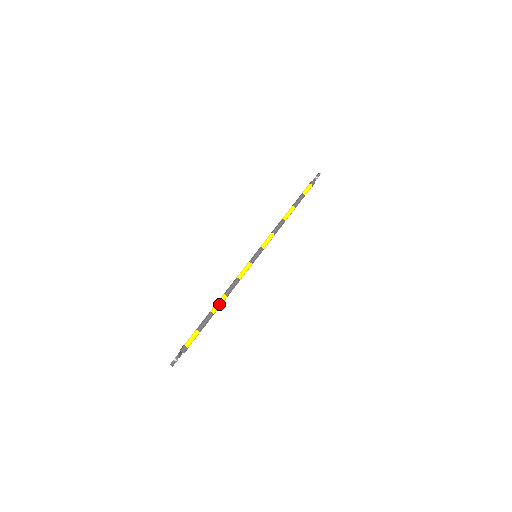
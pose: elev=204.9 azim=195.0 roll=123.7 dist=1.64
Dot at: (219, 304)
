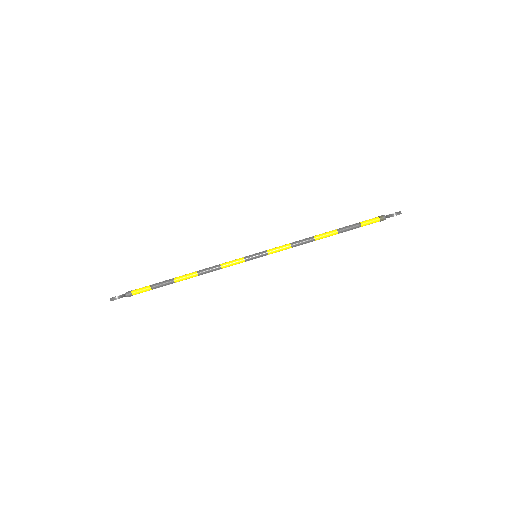
Dot at: (186, 277)
